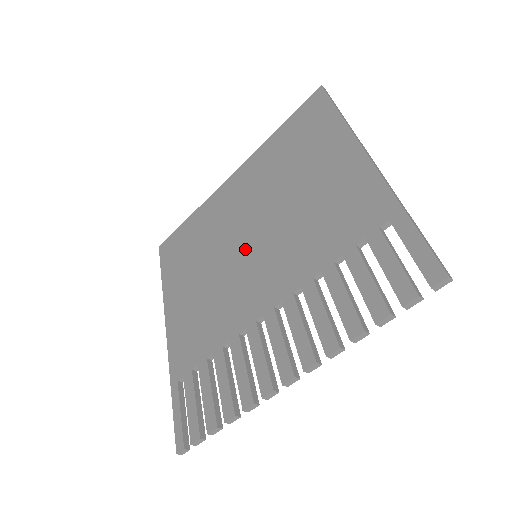
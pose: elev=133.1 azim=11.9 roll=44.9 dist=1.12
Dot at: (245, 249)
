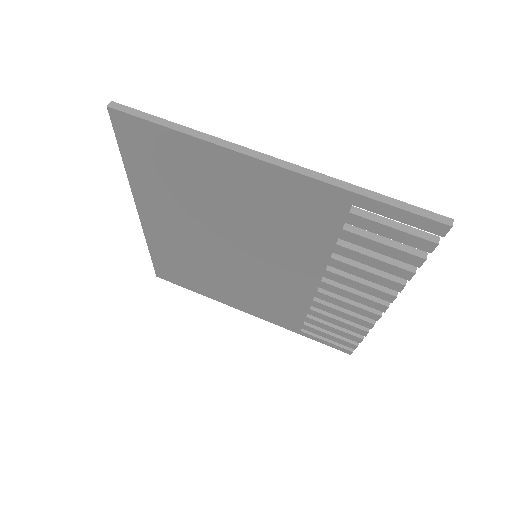
Dot at: (241, 258)
